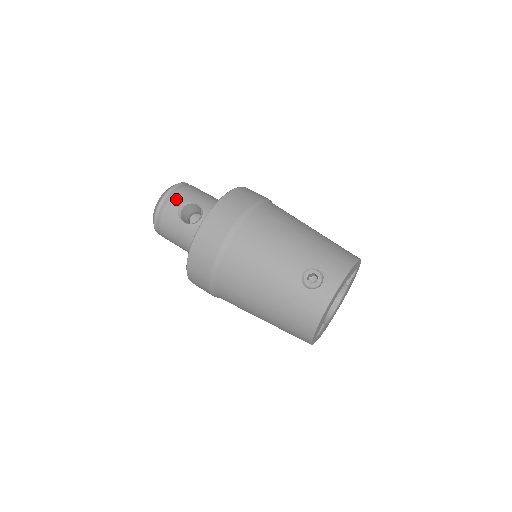
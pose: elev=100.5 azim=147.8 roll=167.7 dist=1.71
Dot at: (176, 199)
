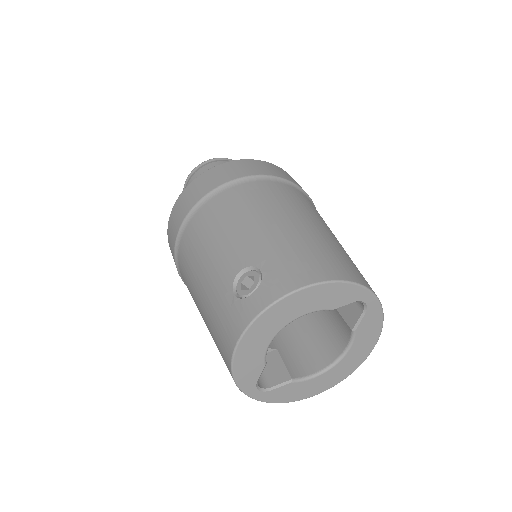
Dot at: (202, 171)
